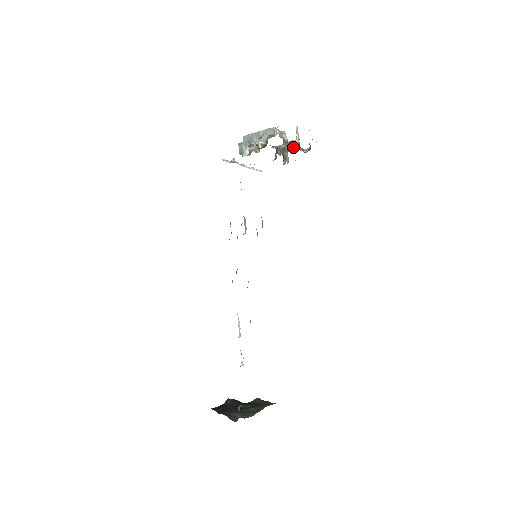
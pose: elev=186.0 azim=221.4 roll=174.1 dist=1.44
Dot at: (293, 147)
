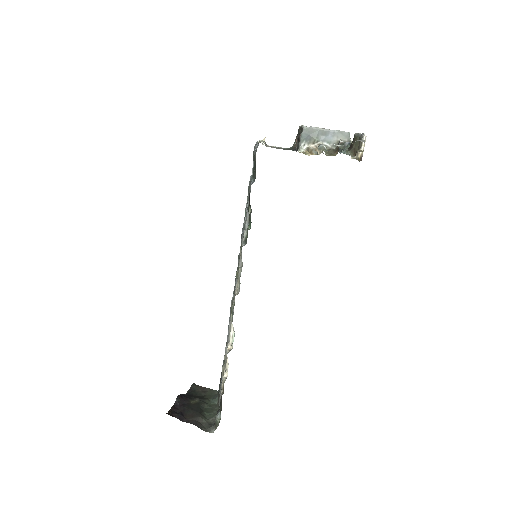
Dot at: (345, 152)
